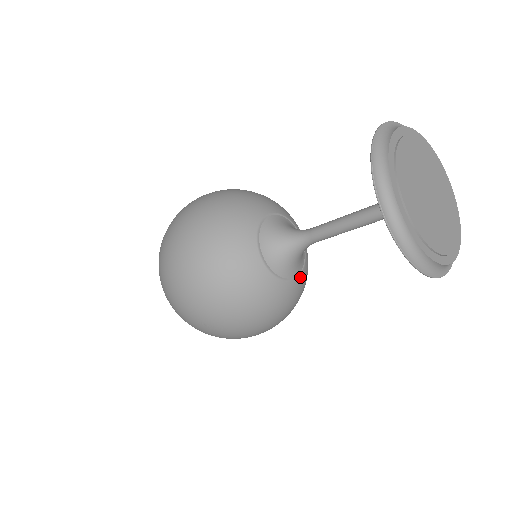
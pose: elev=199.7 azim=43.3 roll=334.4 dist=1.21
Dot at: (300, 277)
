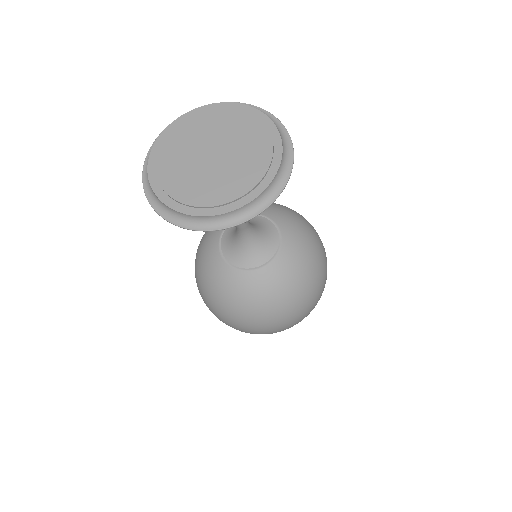
Dot at: (254, 273)
